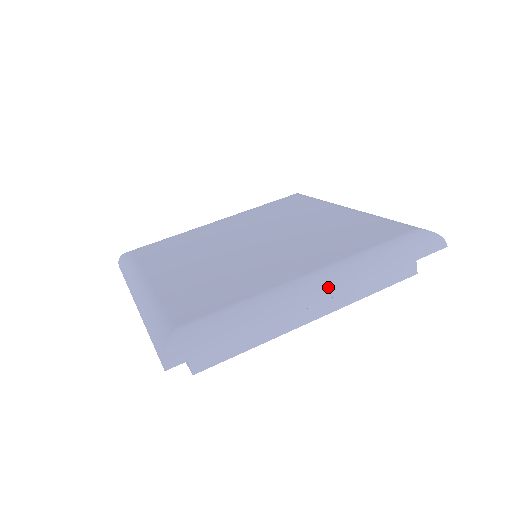
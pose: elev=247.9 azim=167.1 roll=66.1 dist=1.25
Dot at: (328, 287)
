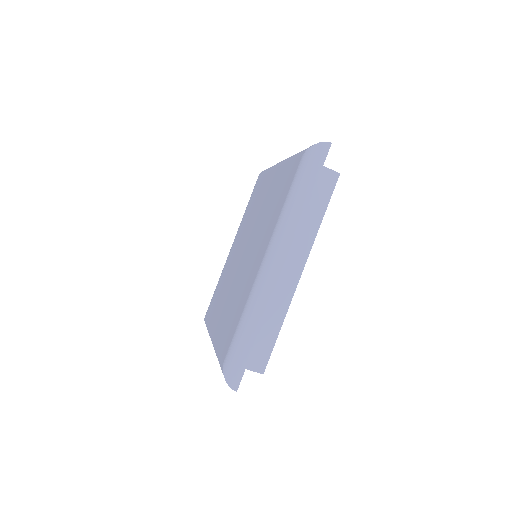
Dot at: (279, 256)
